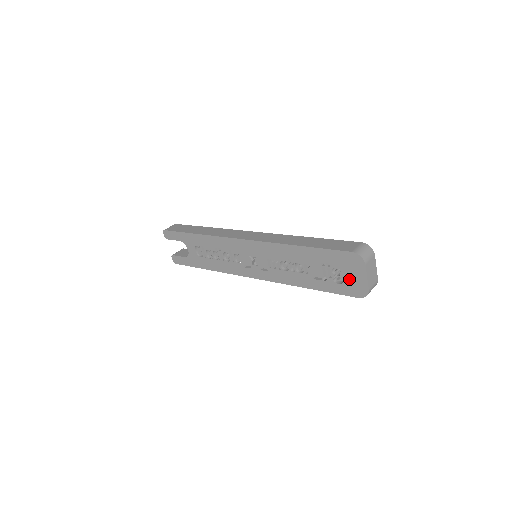
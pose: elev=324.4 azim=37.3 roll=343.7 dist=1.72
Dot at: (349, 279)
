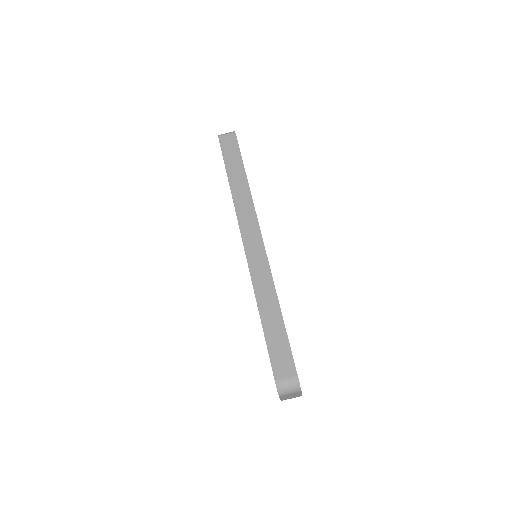
Dot at: occluded
